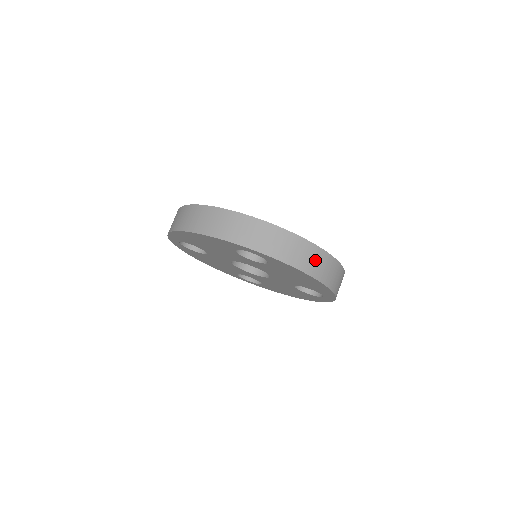
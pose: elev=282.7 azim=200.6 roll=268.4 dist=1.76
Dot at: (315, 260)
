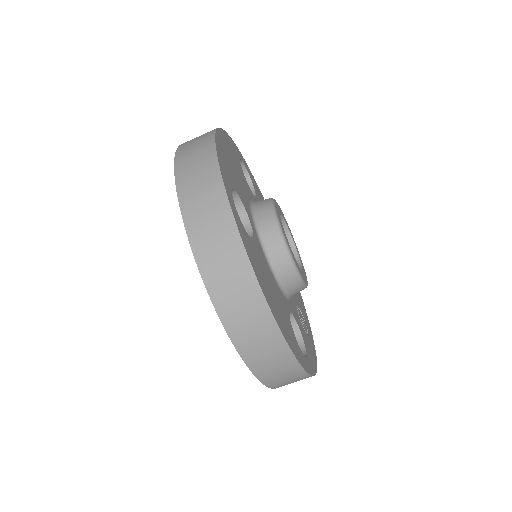
Dot at: occluded
